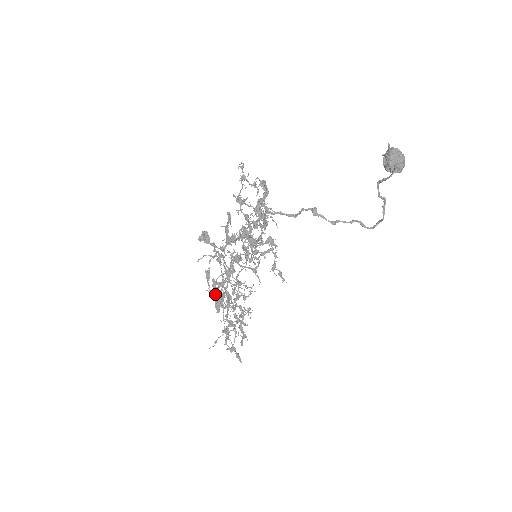
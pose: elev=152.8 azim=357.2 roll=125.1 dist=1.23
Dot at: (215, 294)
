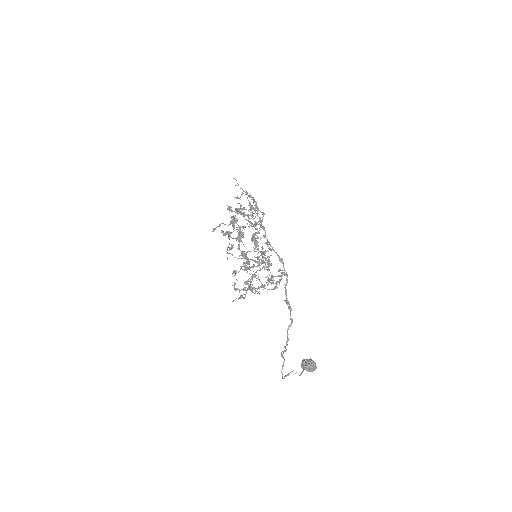
Dot at: occluded
